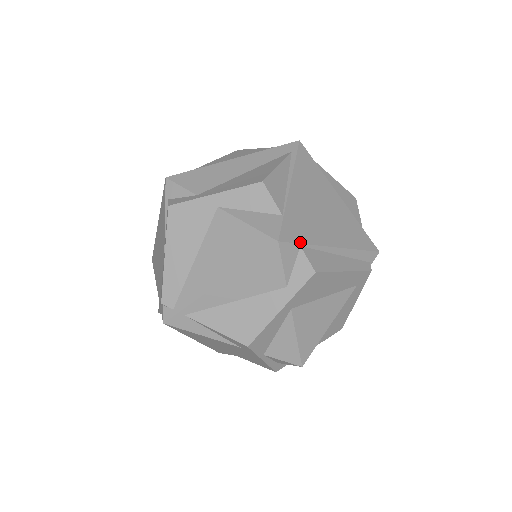
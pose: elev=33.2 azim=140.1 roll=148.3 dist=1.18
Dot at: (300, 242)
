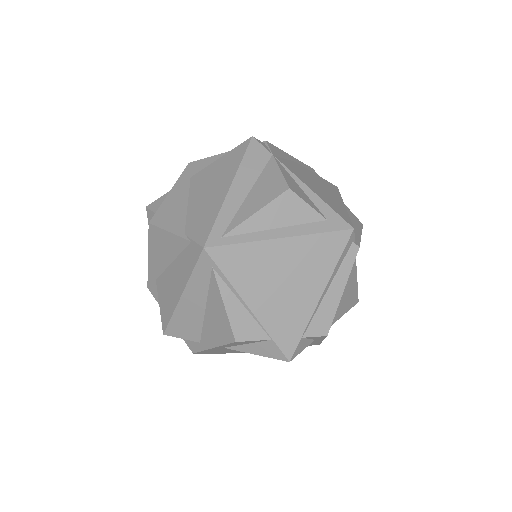
Dot at: (300, 338)
